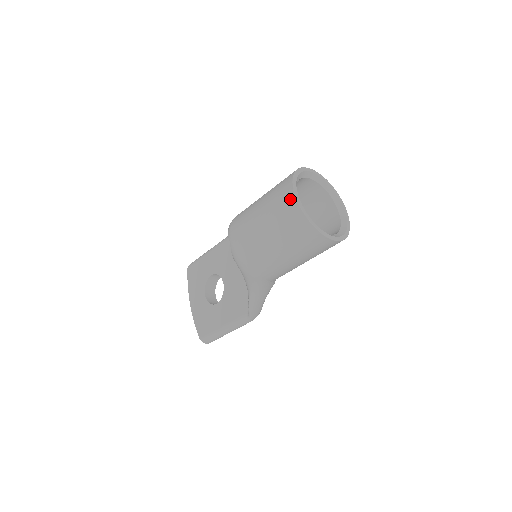
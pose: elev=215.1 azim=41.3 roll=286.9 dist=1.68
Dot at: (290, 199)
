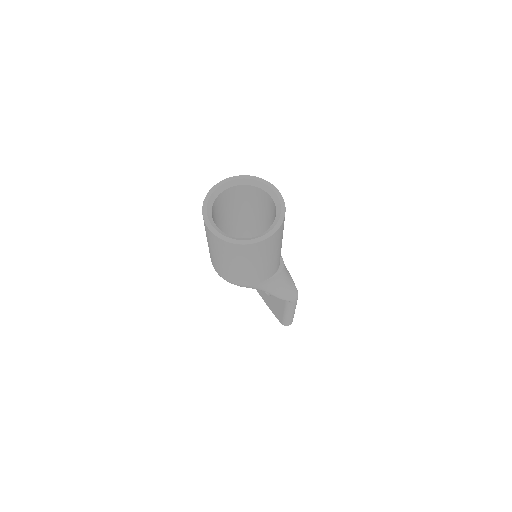
Dot at: (209, 232)
